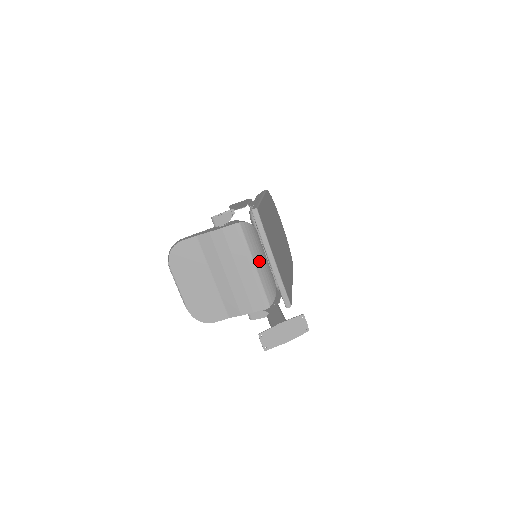
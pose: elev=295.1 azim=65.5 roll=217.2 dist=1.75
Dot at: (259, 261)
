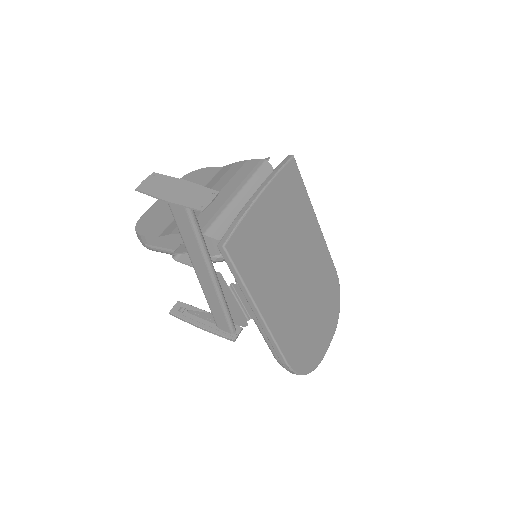
Dot at: (247, 198)
